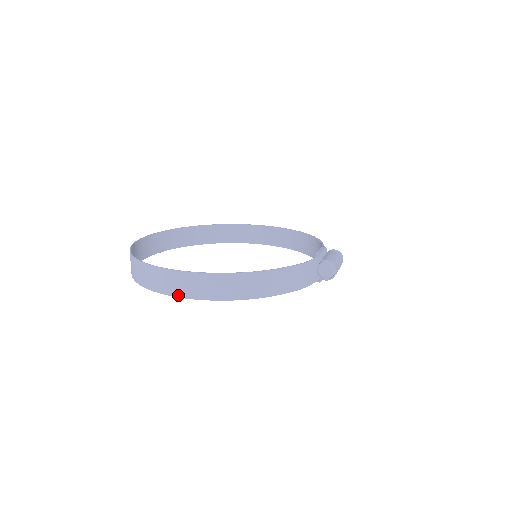
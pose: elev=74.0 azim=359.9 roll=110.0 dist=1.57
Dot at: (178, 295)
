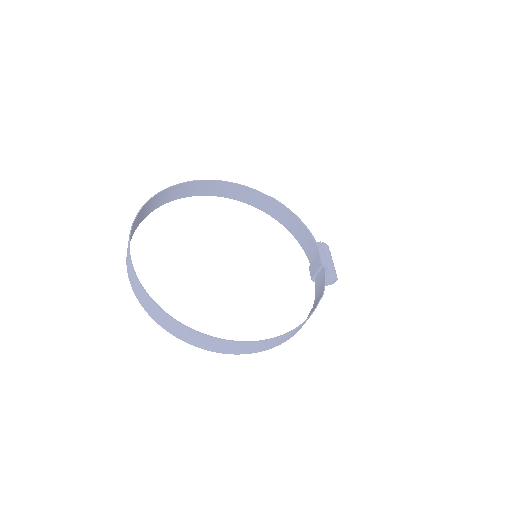
Dot at: (231, 353)
